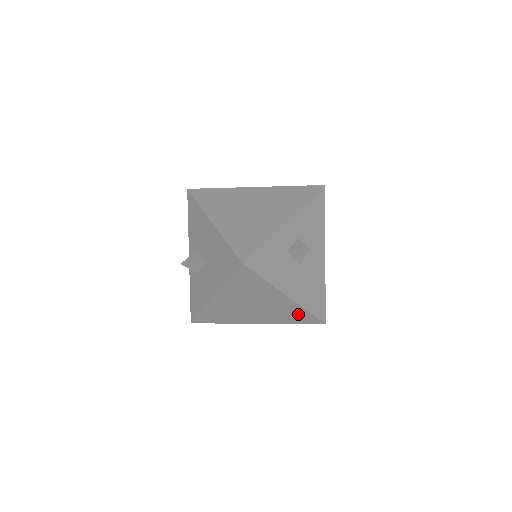
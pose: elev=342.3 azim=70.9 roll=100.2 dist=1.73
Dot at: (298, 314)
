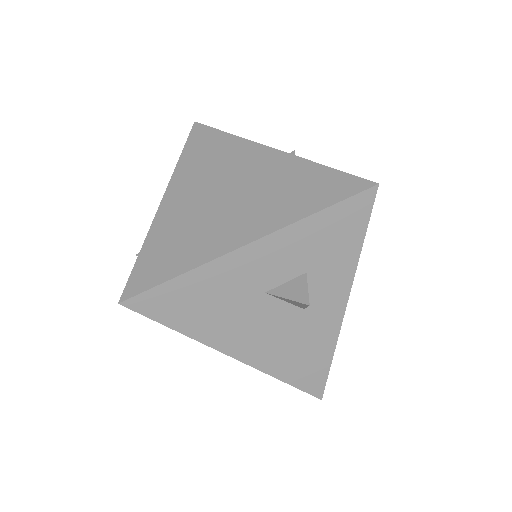
Dot at: (309, 180)
